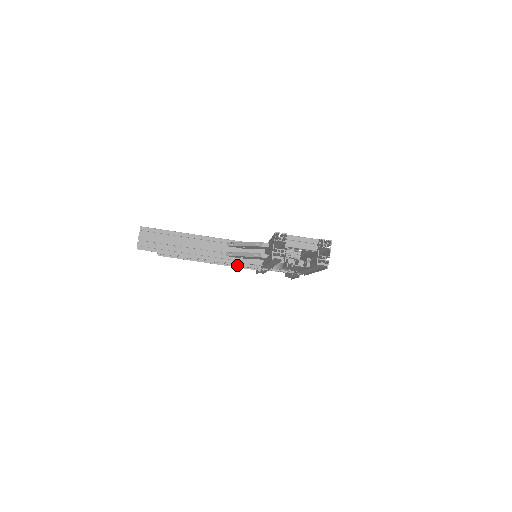
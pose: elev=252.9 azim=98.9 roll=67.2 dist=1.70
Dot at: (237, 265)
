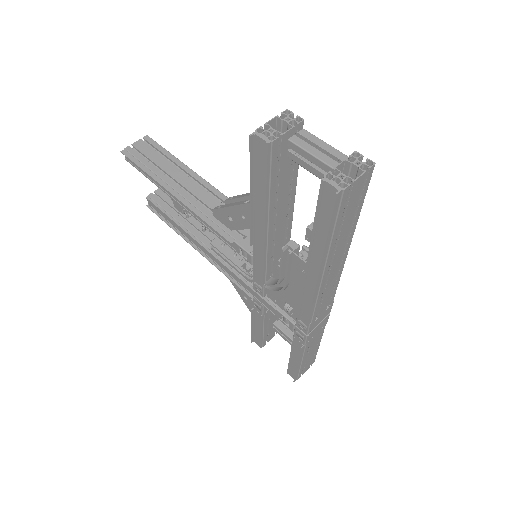
Dot at: (222, 252)
